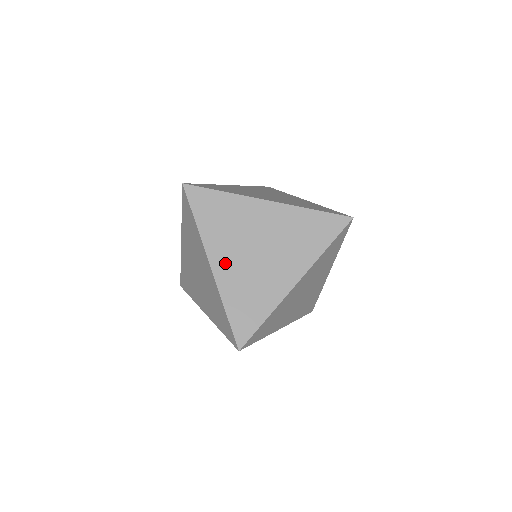
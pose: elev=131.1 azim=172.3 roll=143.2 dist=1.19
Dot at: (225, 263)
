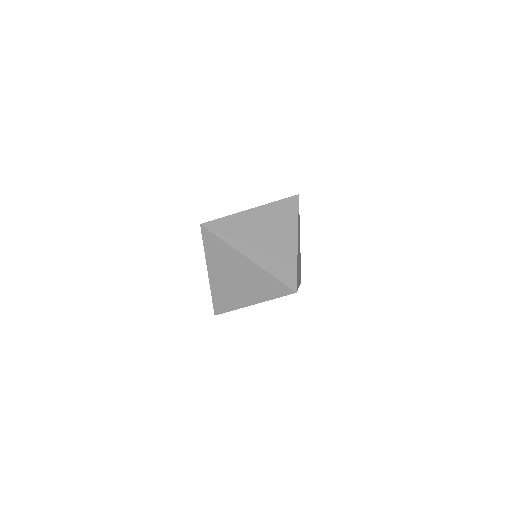
Dot at: (254, 252)
